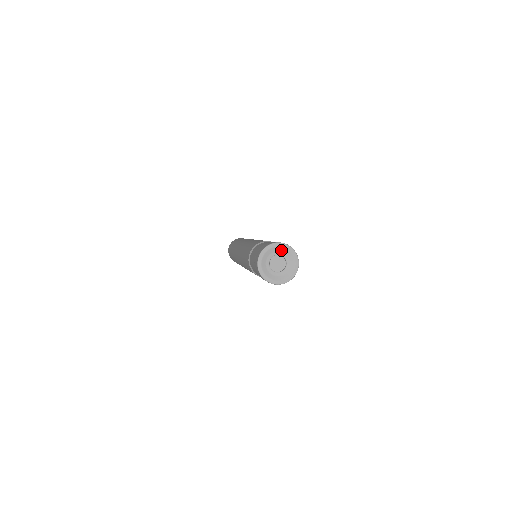
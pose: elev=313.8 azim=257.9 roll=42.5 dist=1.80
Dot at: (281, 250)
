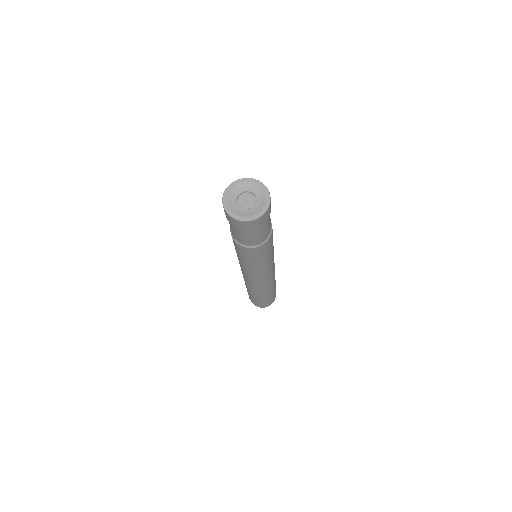
Dot at: (258, 190)
